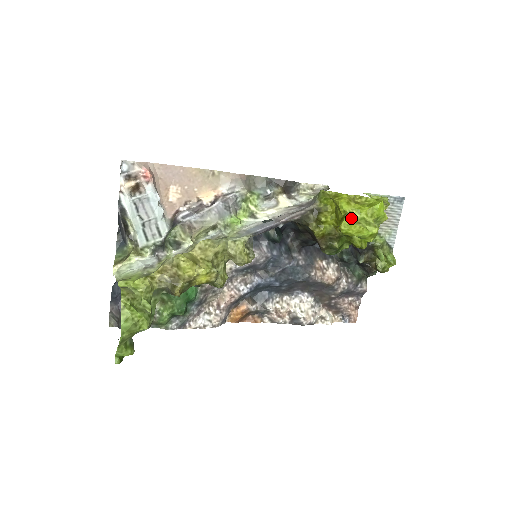
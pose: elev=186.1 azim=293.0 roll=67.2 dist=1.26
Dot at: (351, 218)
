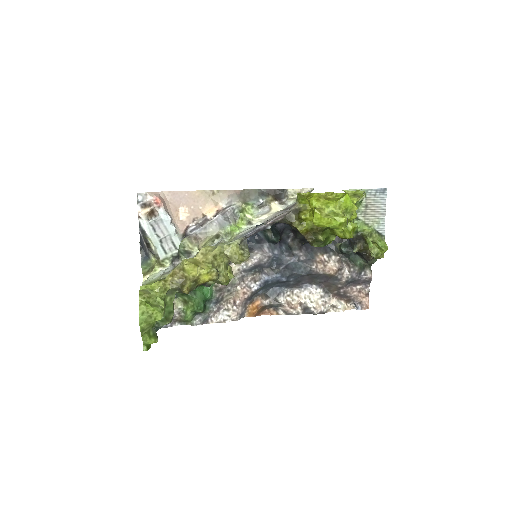
Dot at: (320, 212)
